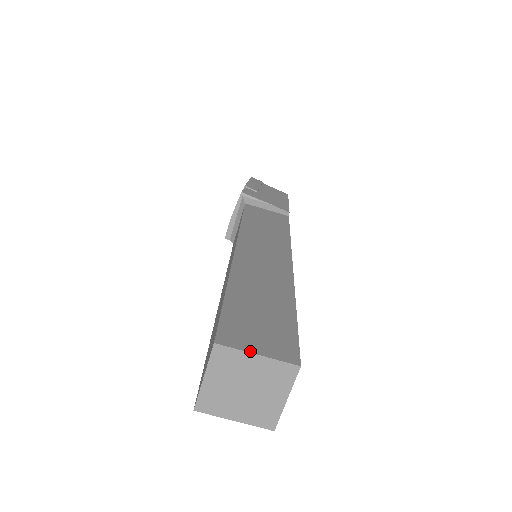
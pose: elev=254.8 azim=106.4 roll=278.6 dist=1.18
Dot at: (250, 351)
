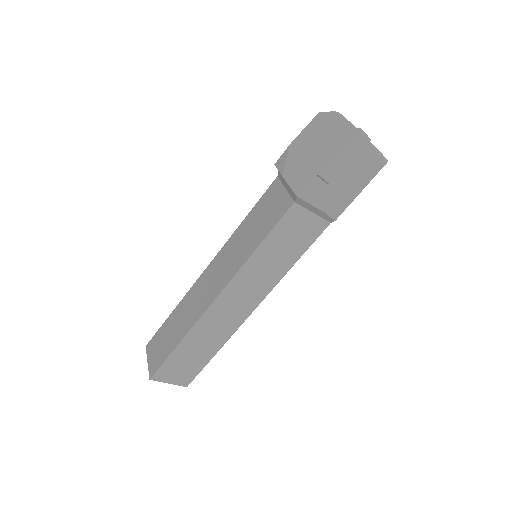
Dot at: (166, 382)
